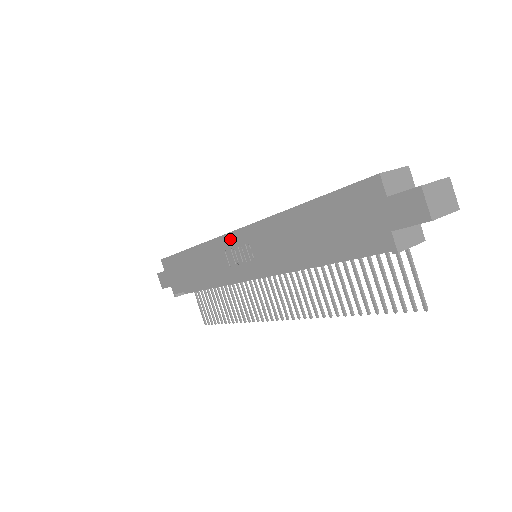
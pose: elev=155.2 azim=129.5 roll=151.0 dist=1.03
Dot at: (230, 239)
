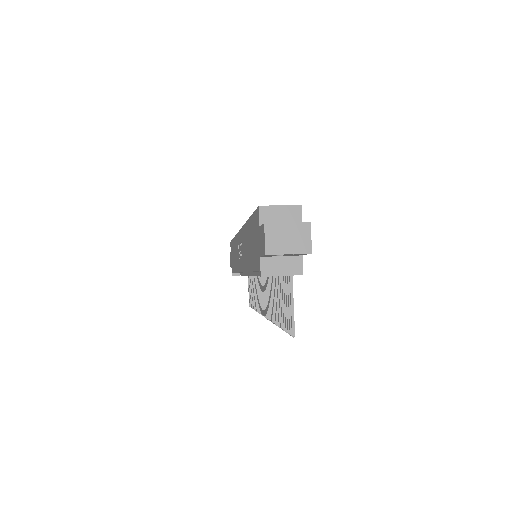
Dot at: (239, 236)
